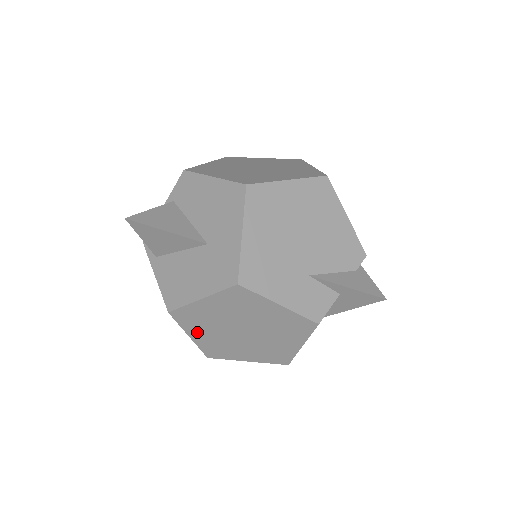
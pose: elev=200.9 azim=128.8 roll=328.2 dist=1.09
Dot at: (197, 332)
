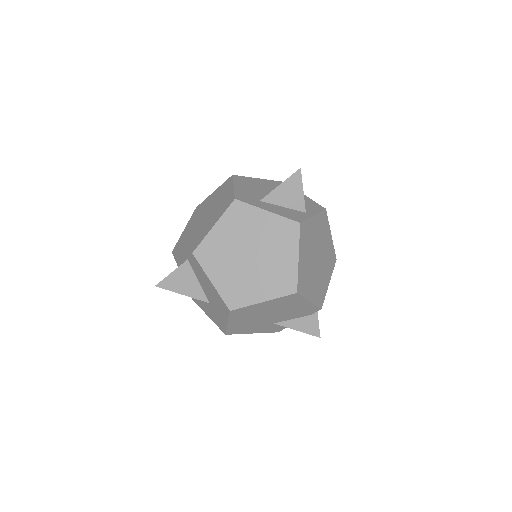
Dot at: occluded
